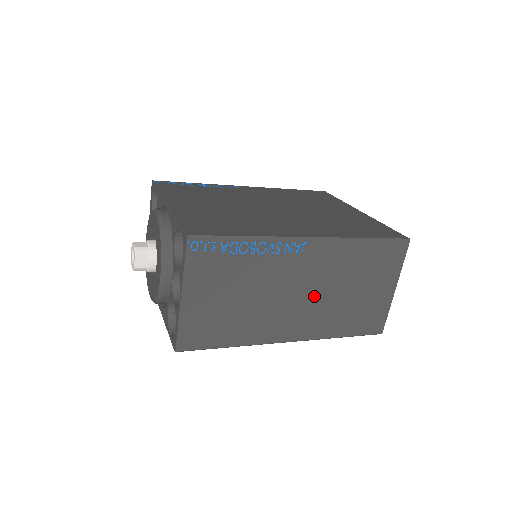
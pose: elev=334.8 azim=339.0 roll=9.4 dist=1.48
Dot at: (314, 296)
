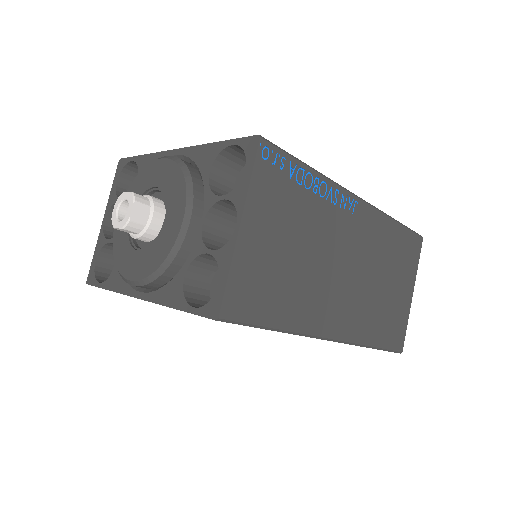
Dot at: (357, 278)
